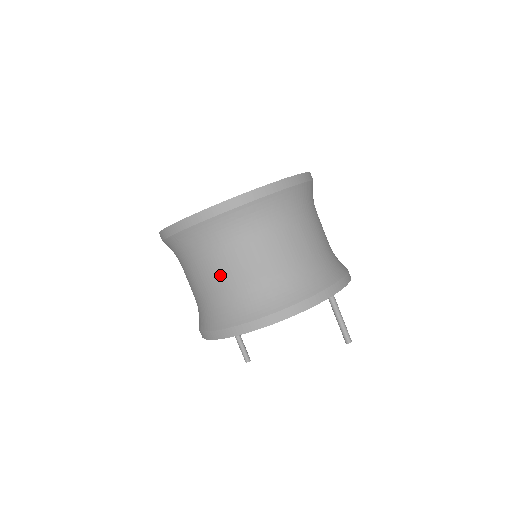
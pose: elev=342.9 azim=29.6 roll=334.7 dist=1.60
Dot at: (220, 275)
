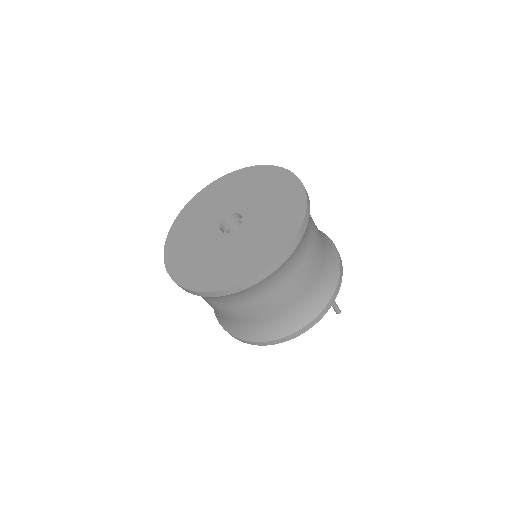
Dot at: (234, 315)
